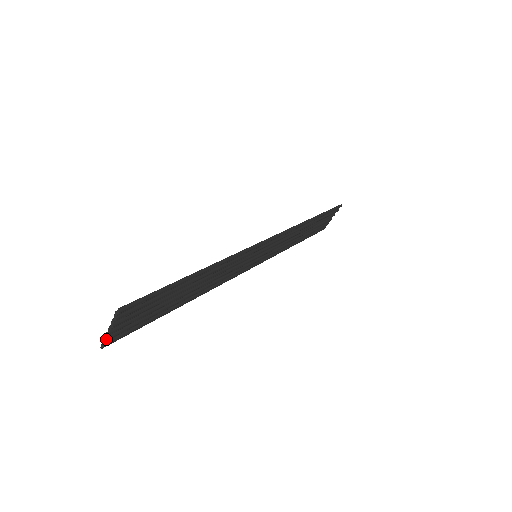
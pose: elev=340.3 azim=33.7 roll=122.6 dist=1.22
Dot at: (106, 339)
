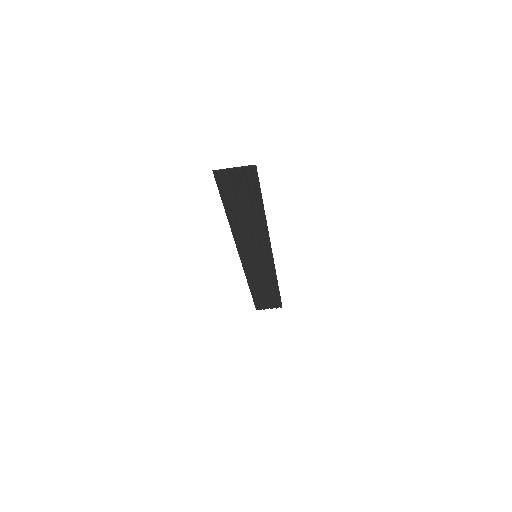
Dot at: (225, 170)
